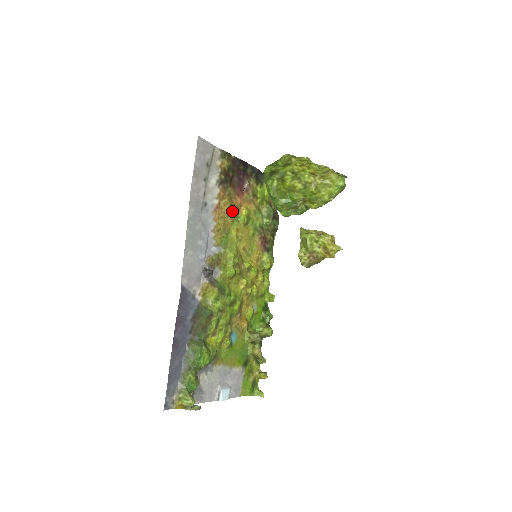
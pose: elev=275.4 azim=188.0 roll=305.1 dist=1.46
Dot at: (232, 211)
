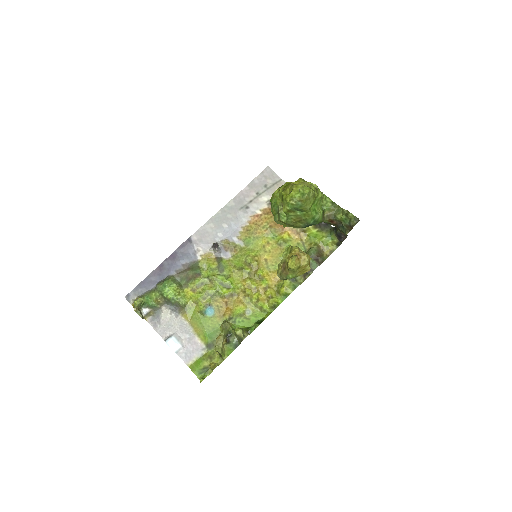
Dot at: (271, 227)
